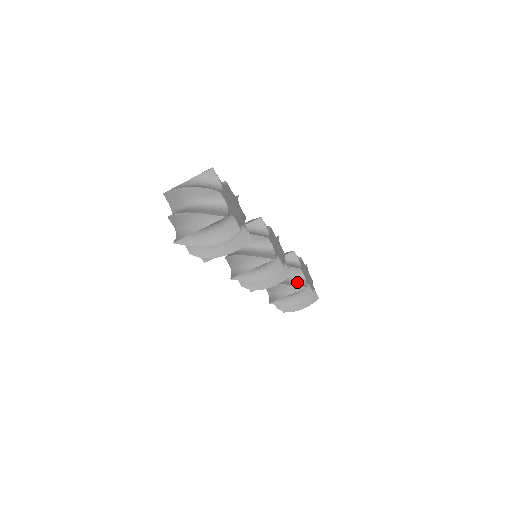
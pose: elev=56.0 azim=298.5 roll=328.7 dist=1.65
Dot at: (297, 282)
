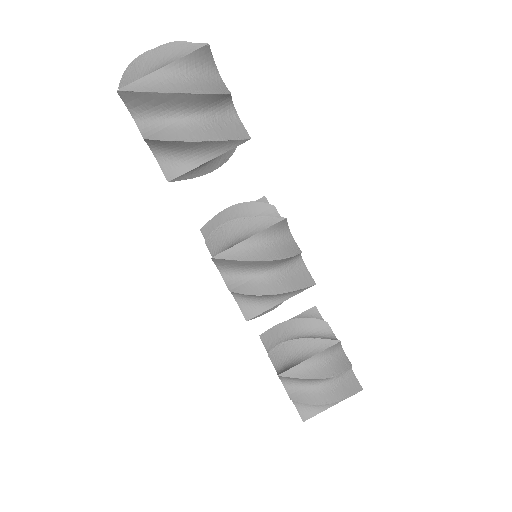
Dot at: occluded
